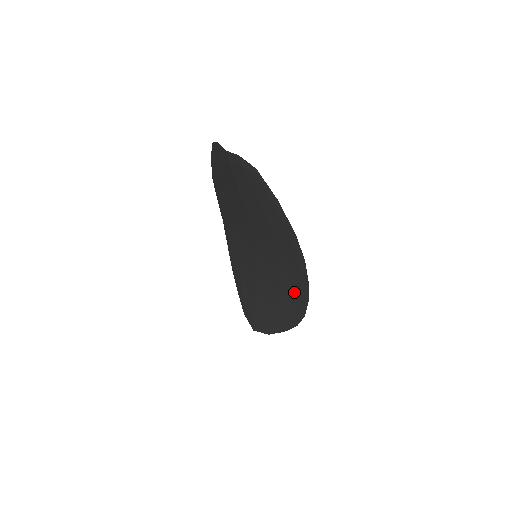
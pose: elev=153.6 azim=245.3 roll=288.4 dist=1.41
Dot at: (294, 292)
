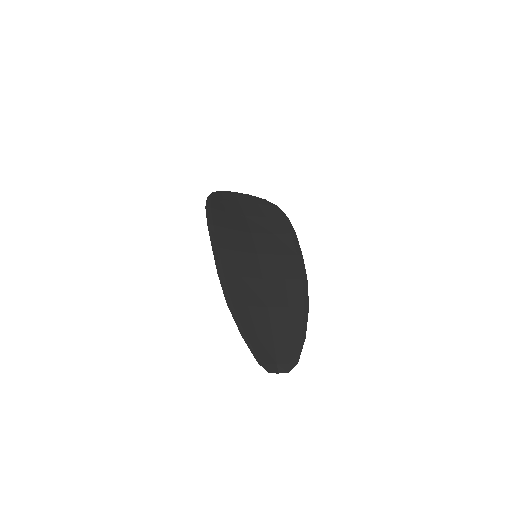
Dot at: (285, 239)
